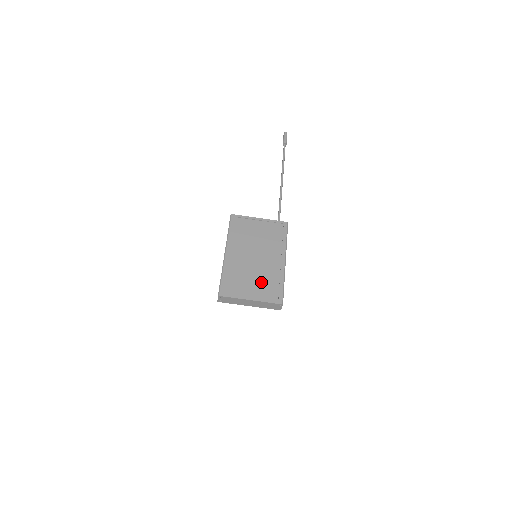
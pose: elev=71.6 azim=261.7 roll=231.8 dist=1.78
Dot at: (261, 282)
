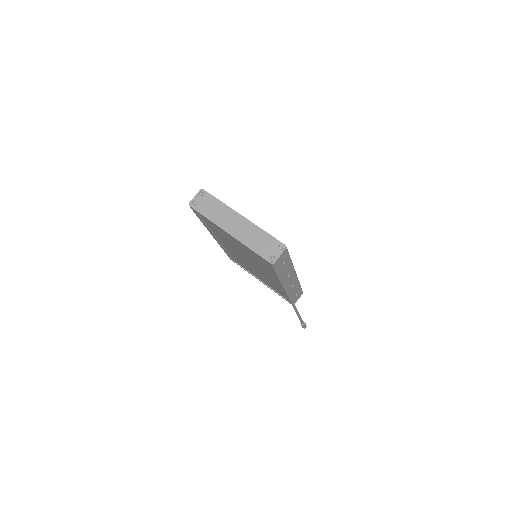
Dot at: occluded
